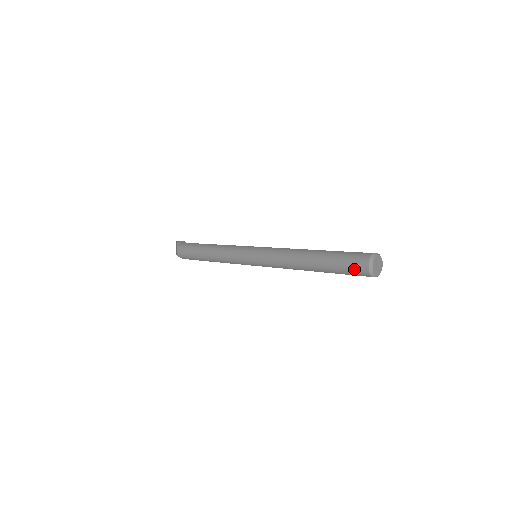
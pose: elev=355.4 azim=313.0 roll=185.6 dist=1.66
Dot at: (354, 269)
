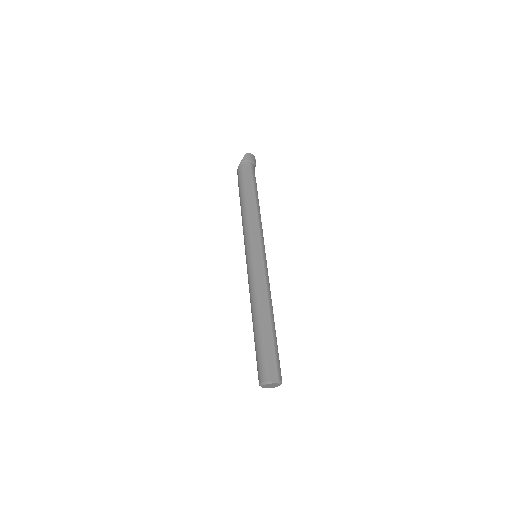
Dot at: (257, 370)
